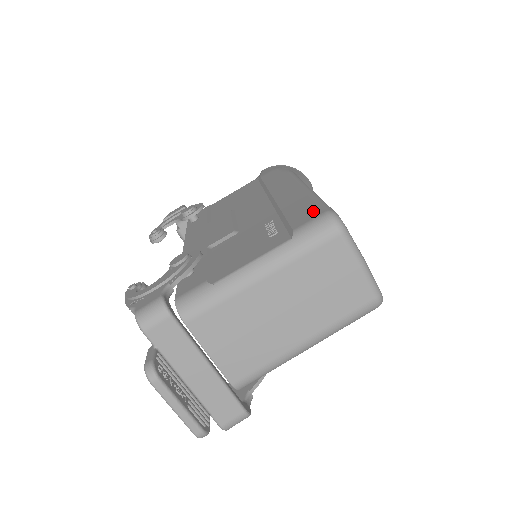
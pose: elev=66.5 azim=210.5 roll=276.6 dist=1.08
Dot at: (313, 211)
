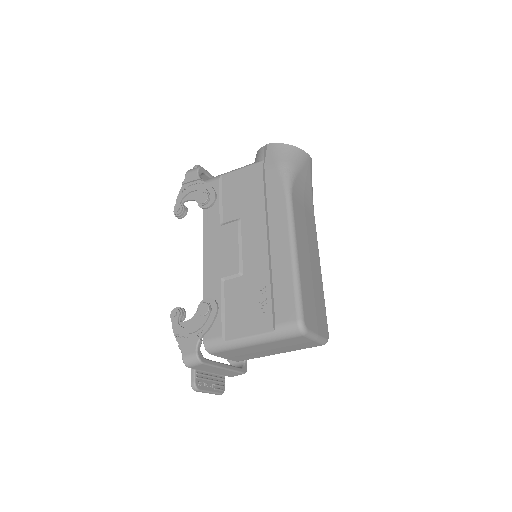
Dot at: (290, 310)
